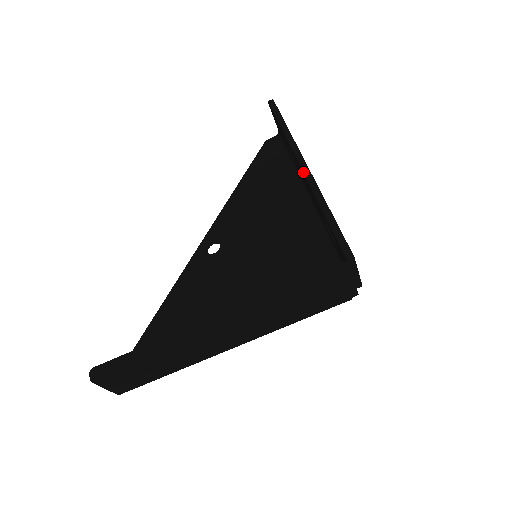
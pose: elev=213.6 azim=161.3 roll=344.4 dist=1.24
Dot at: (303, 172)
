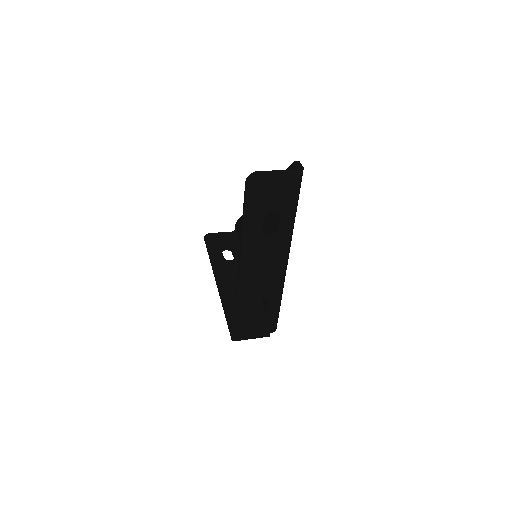
Dot at: occluded
